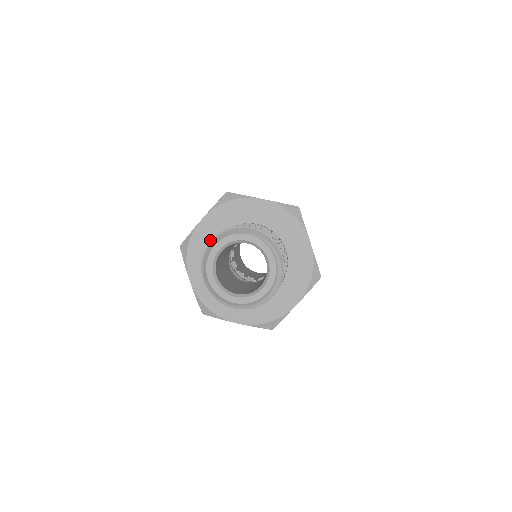
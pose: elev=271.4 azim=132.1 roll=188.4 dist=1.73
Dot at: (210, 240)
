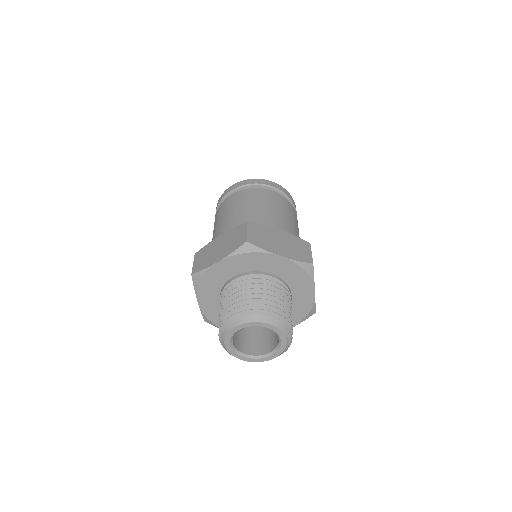
Dot at: (223, 278)
